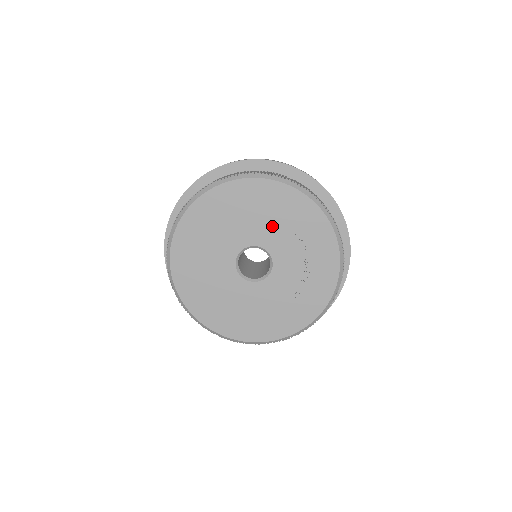
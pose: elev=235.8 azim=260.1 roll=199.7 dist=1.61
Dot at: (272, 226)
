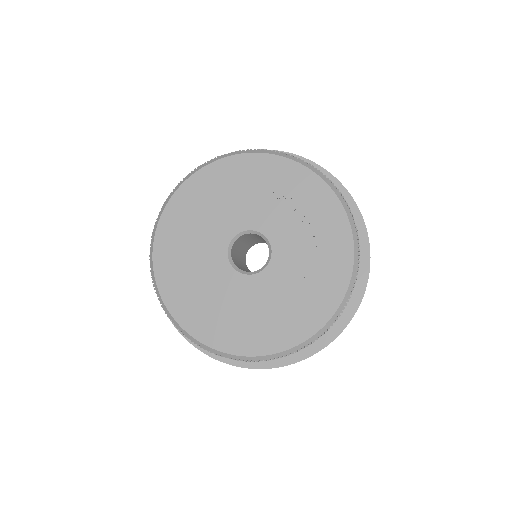
Dot at: (261, 203)
